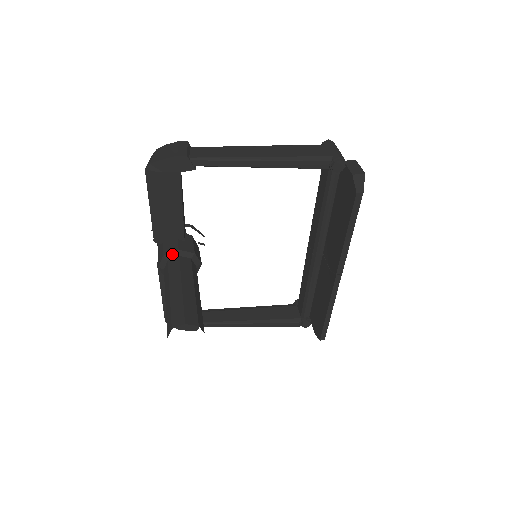
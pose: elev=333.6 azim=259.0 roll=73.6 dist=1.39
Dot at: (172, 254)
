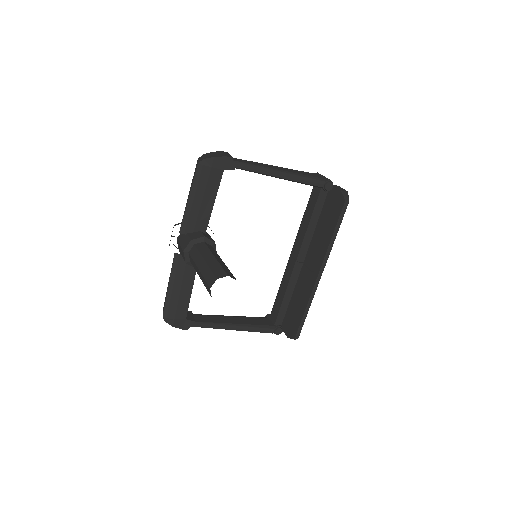
Dot at: (199, 239)
